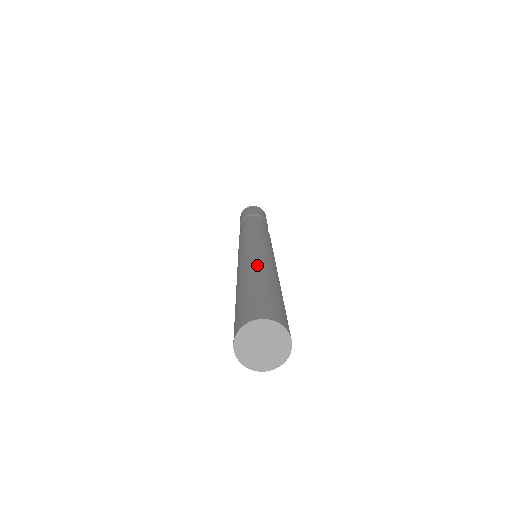
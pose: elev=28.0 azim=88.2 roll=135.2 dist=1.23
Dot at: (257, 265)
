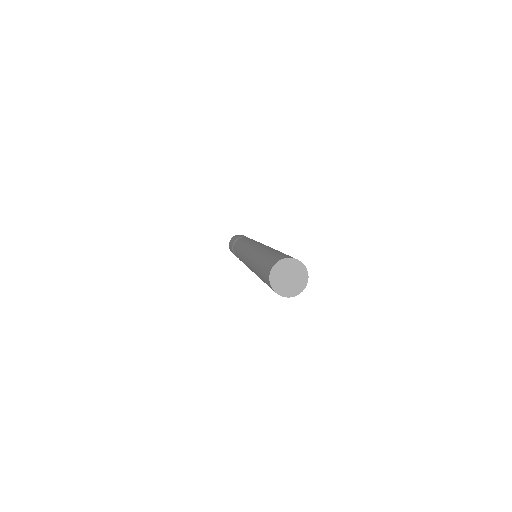
Dot at: occluded
